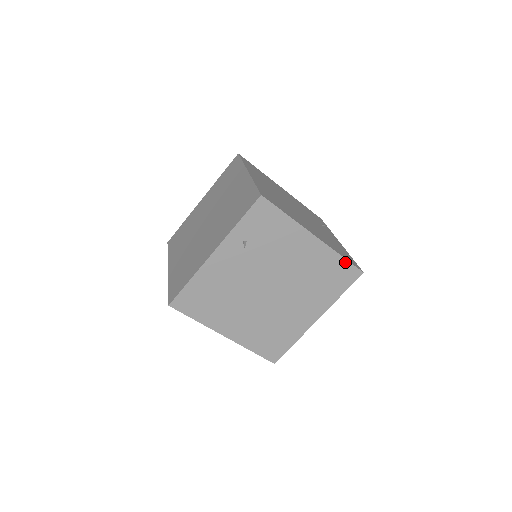
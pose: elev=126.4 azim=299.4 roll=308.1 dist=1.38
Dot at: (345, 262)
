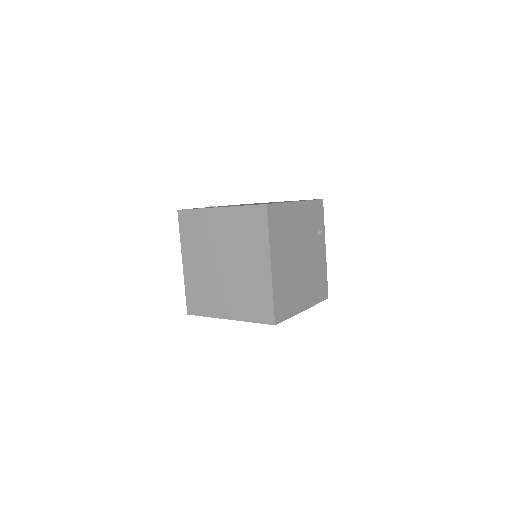
Dot at: (318, 302)
